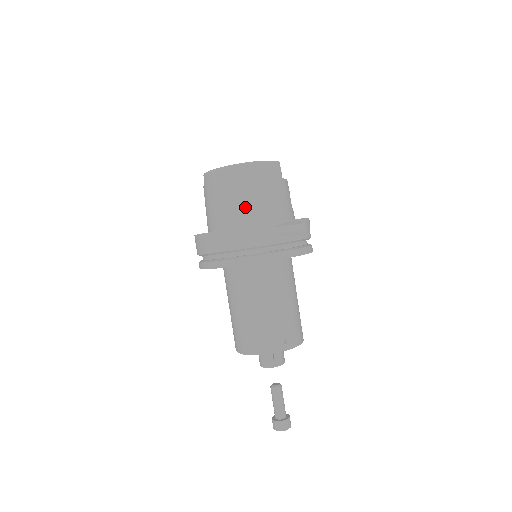
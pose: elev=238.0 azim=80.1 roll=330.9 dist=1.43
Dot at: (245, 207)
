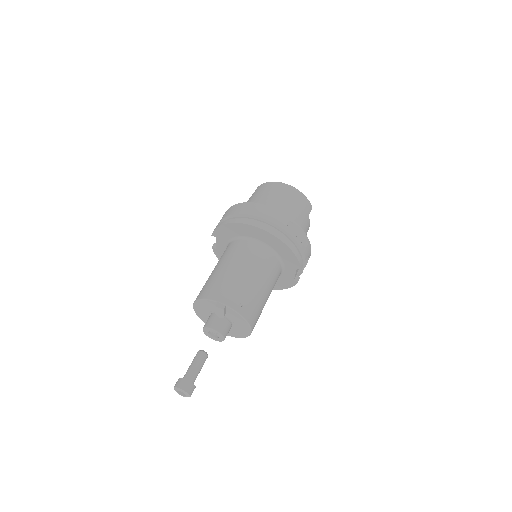
Dot at: (275, 205)
